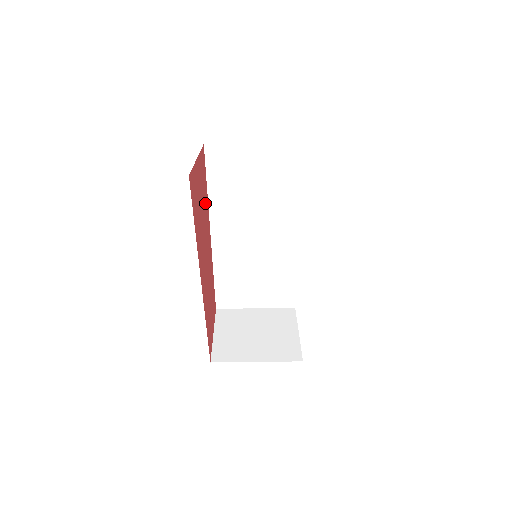
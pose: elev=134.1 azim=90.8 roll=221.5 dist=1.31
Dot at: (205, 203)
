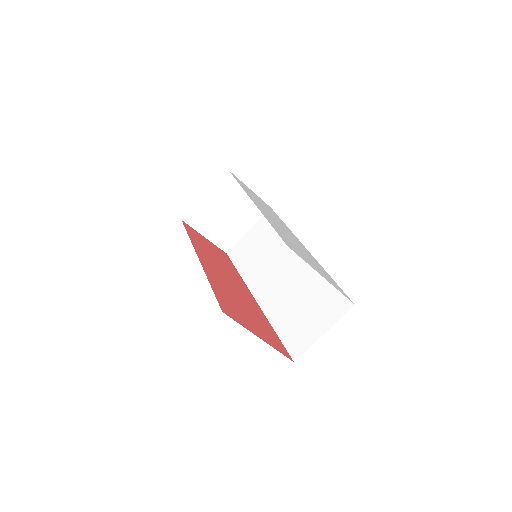
Dot at: (224, 293)
